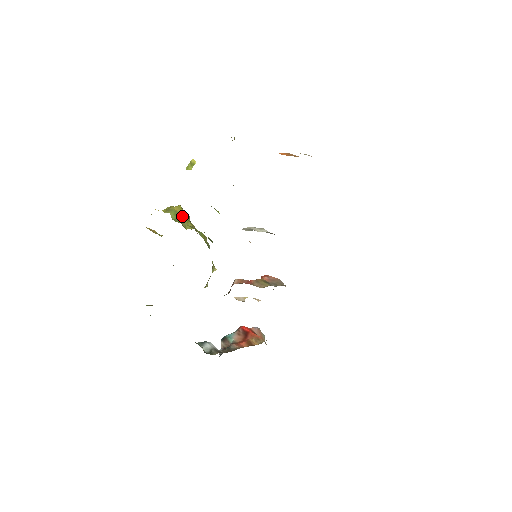
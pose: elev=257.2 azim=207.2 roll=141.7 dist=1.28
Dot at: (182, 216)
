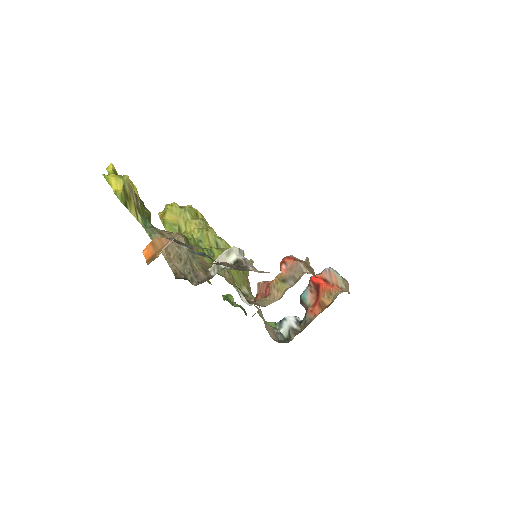
Dot at: (177, 223)
